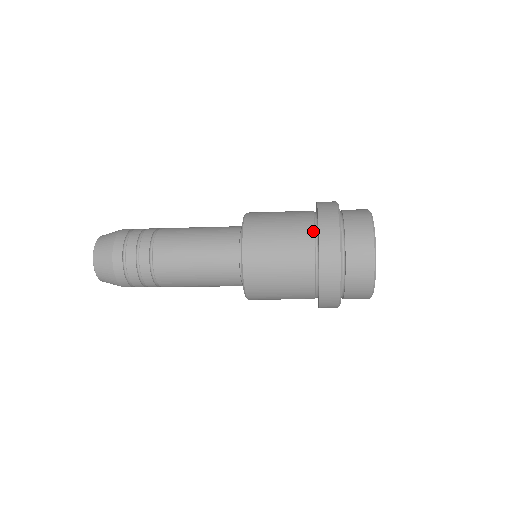
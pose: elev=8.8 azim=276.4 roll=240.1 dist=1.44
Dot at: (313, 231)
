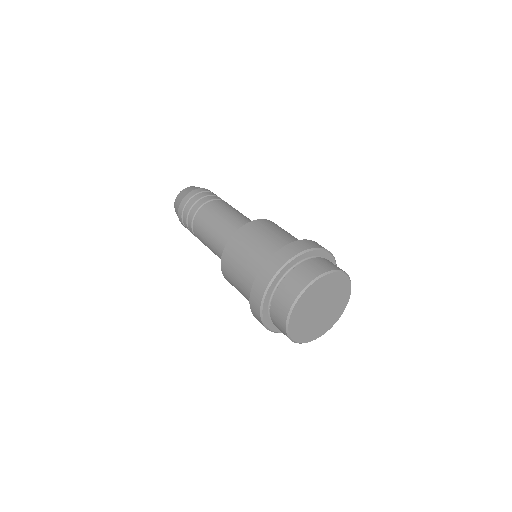
Dot at: occluded
